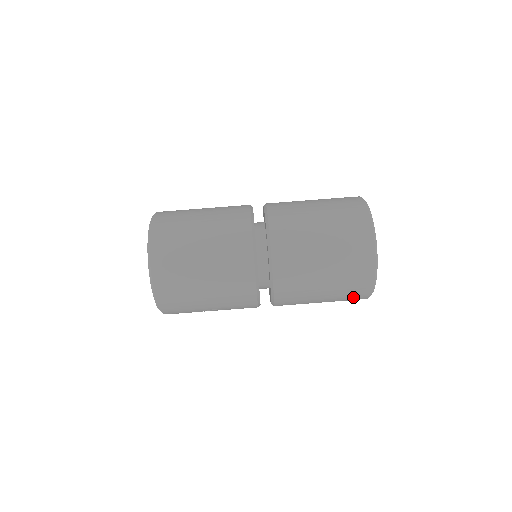
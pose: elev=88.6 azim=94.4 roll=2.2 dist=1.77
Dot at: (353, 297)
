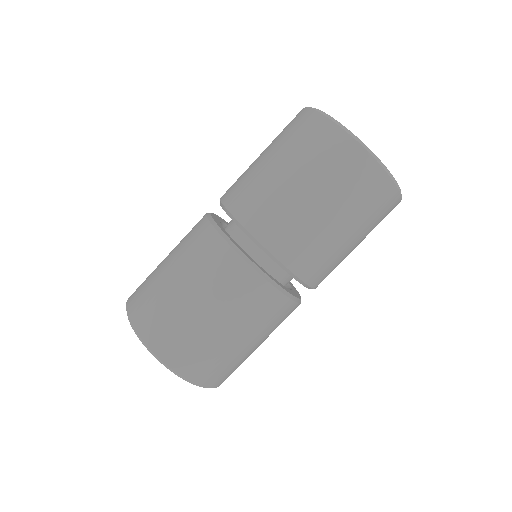
Dot at: occluded
